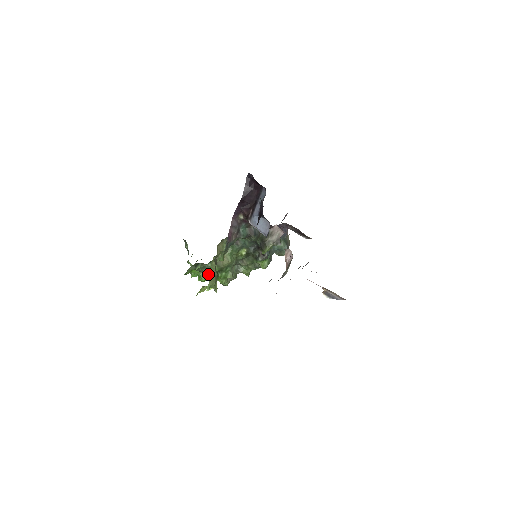
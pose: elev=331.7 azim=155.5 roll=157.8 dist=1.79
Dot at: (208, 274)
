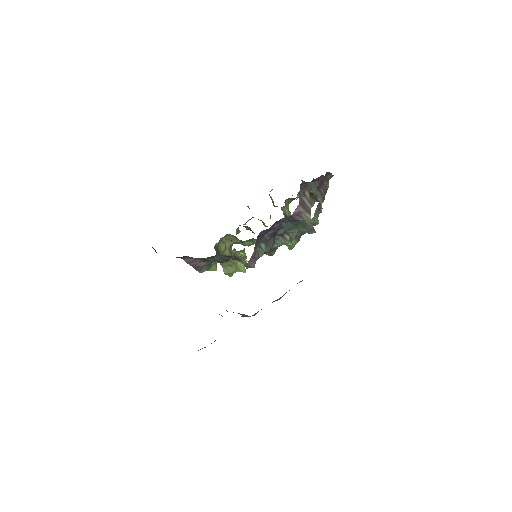
Dot at: occluded
